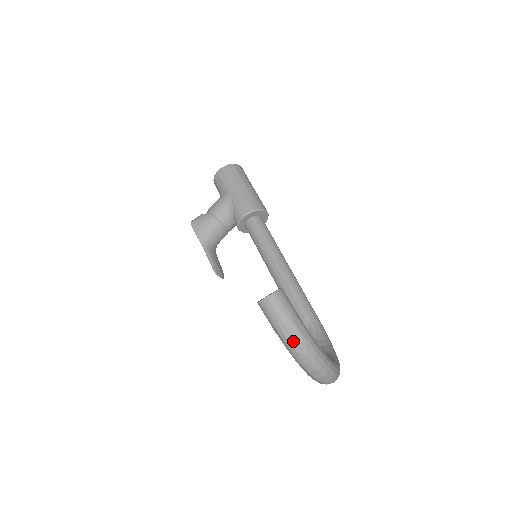
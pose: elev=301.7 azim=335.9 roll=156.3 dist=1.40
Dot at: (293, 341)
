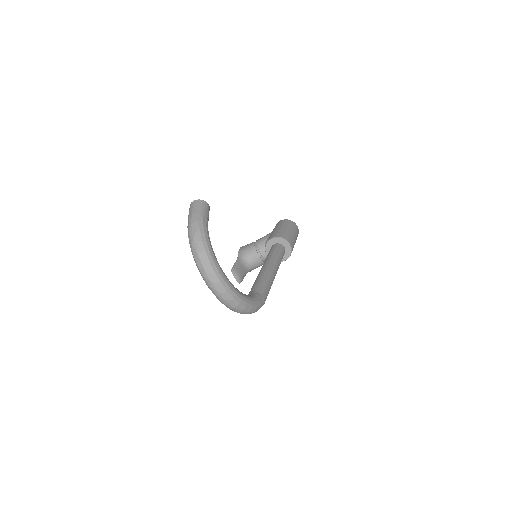
Dot at: (190, 226)
